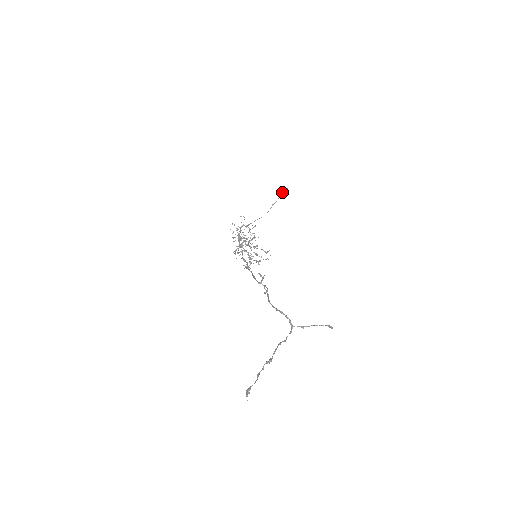
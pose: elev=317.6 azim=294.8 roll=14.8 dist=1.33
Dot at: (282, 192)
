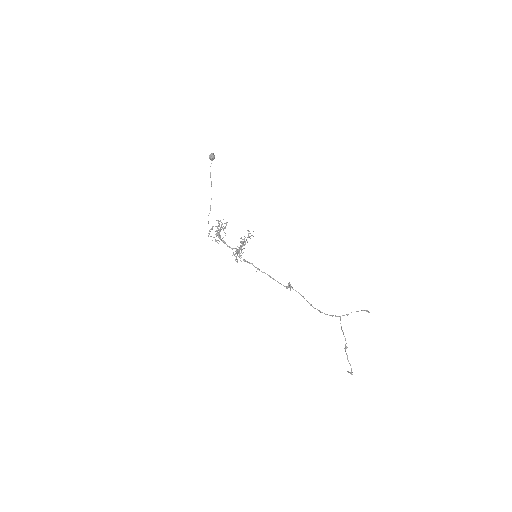
Dot at: (211, 160)
